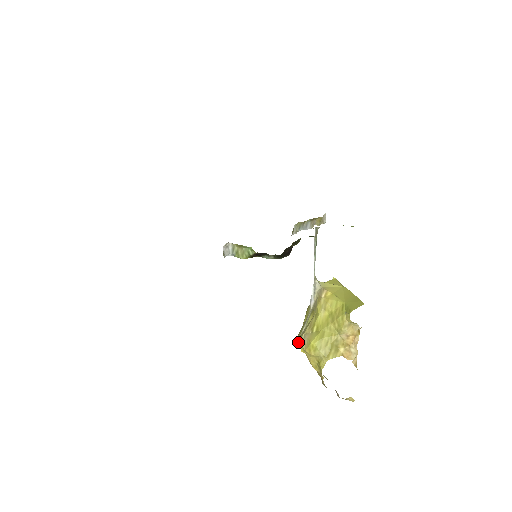
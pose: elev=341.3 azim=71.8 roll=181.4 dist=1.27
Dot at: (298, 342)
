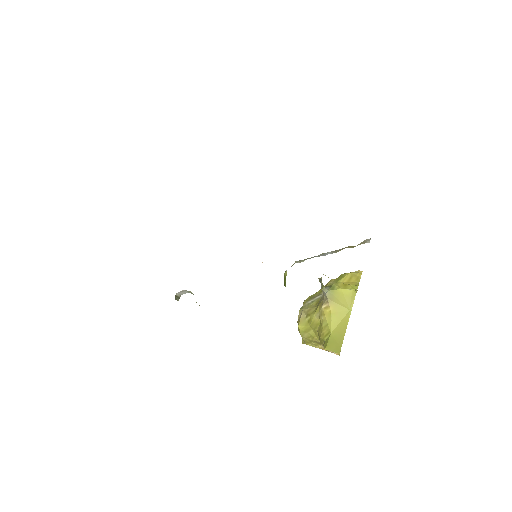
Dot at: occluded
